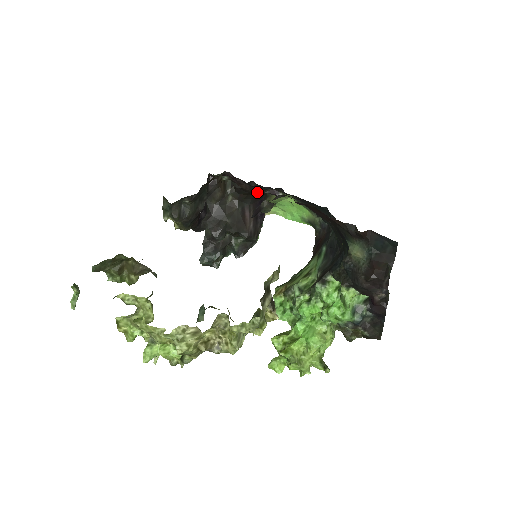
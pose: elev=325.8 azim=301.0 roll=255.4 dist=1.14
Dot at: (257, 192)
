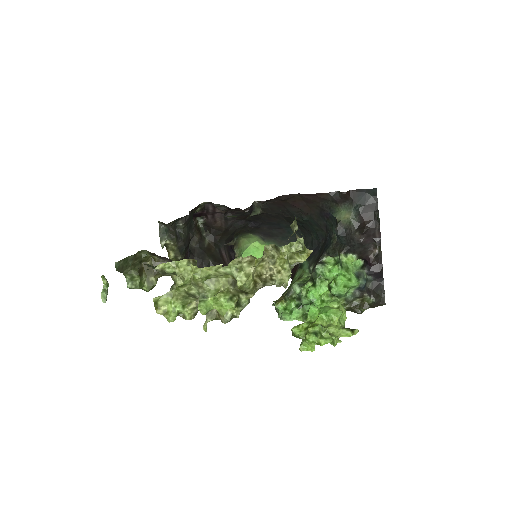
Dot at: (229, 233)
